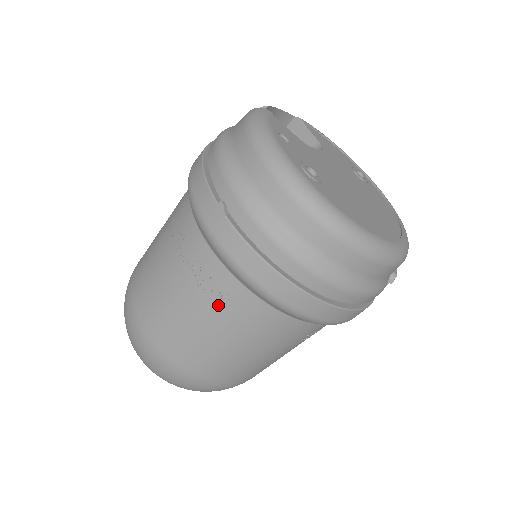
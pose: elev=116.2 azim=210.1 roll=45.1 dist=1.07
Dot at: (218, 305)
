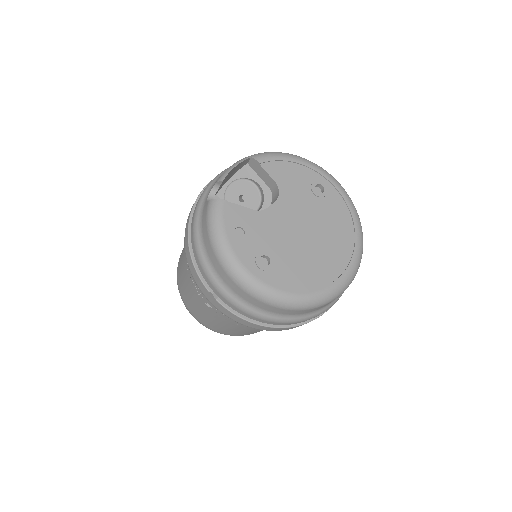
Dot at: (235, 324)
